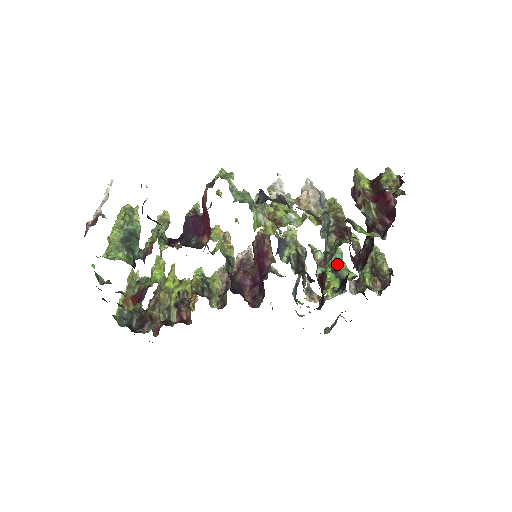
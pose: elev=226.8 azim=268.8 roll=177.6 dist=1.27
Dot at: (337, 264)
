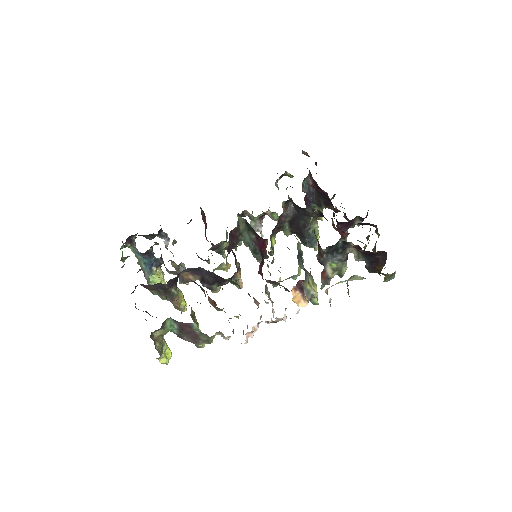
Dot at: occluded
